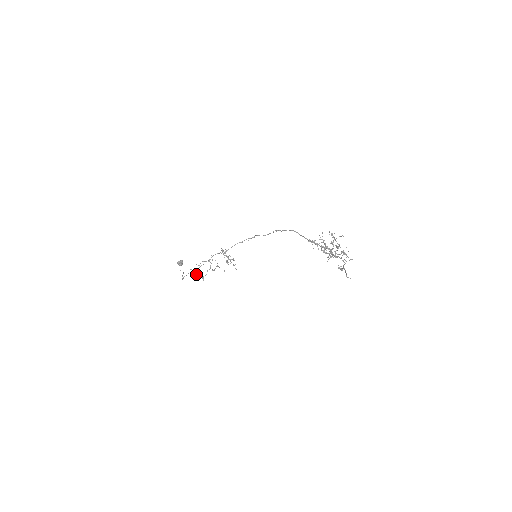
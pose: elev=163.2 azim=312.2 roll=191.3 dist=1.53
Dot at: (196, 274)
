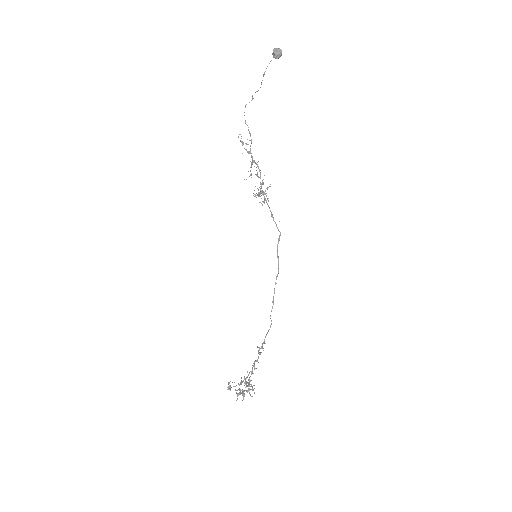
Dot at: (243, 144)
